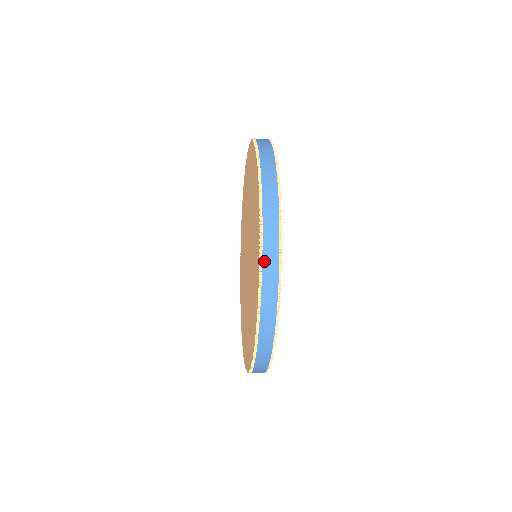
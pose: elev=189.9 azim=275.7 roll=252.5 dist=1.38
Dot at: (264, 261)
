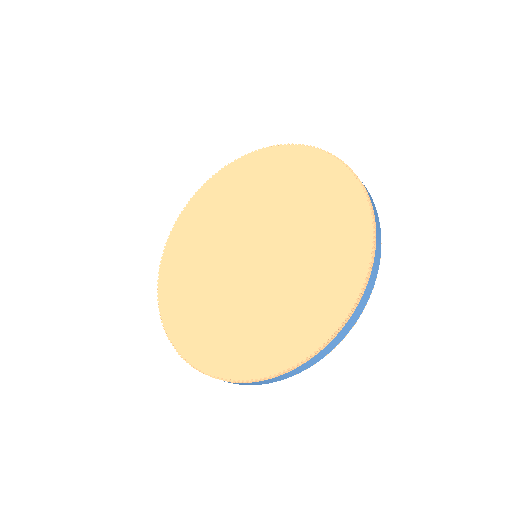
Dot at: occluded
